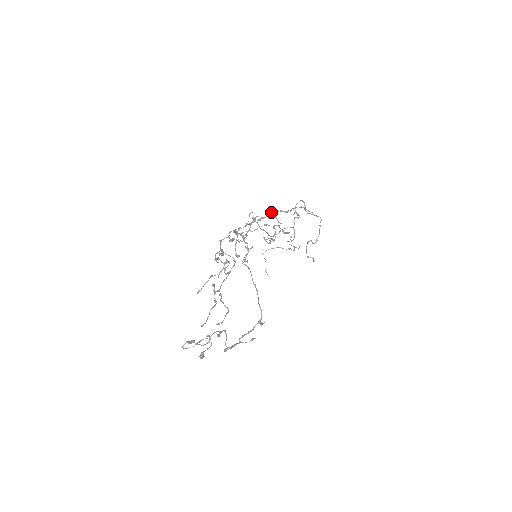
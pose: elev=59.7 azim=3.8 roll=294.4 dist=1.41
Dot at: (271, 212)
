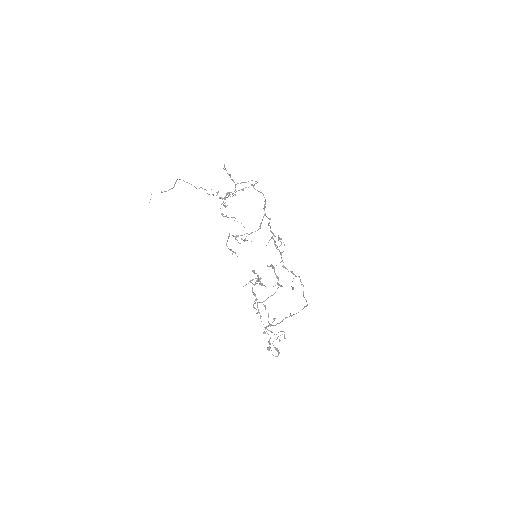
Dot at: occluded
